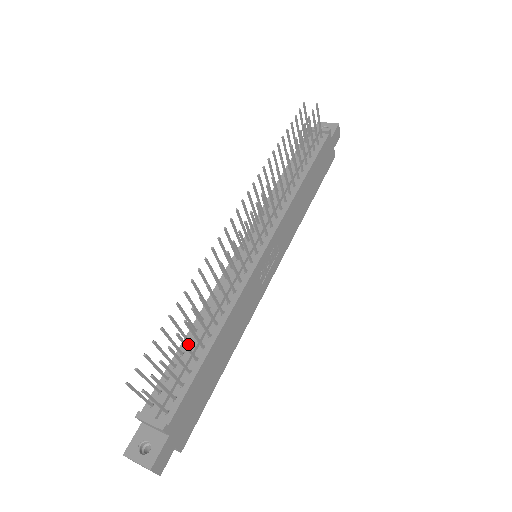
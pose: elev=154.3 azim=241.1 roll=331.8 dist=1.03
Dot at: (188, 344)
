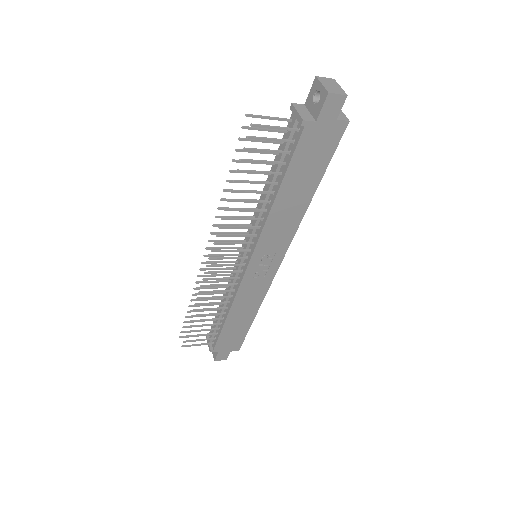
Dot at: occluded
